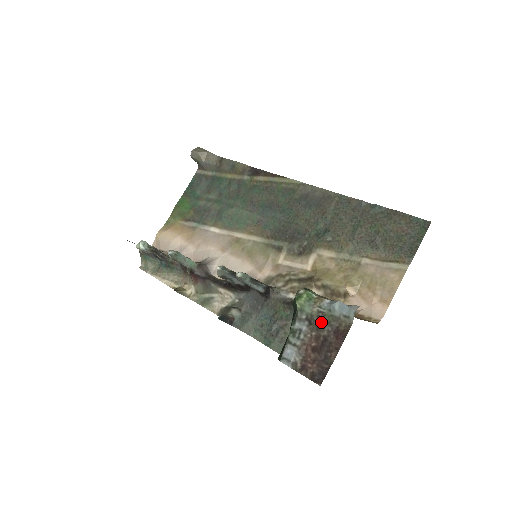
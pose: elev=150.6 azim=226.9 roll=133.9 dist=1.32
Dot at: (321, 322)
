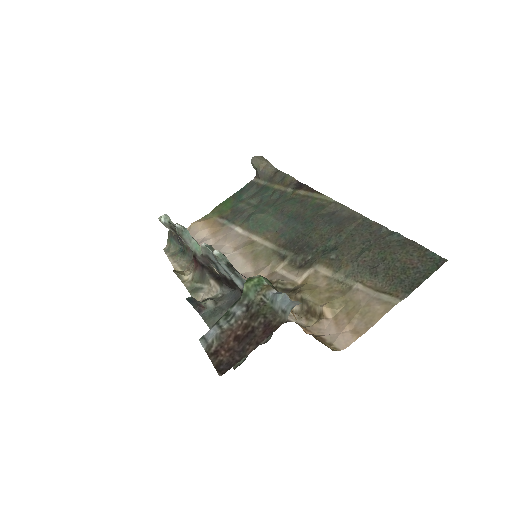
Dot at: (258, 311)
